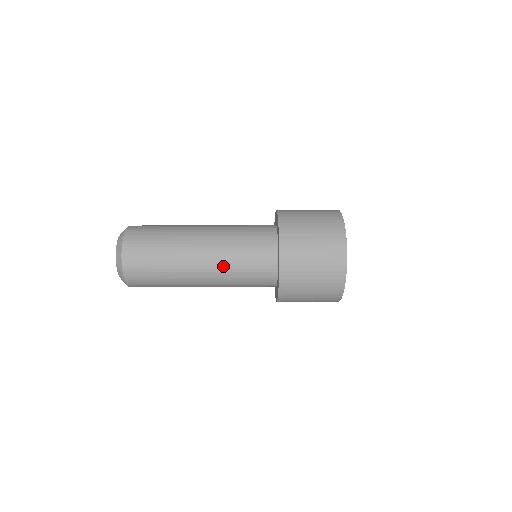
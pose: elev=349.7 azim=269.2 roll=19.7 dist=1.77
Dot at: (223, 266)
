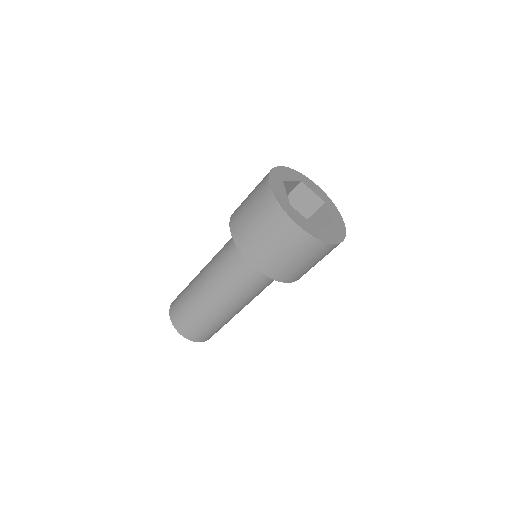
Dot at: (214, 264)
